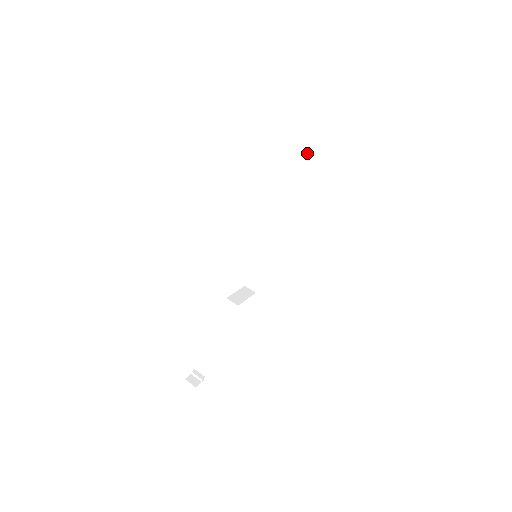
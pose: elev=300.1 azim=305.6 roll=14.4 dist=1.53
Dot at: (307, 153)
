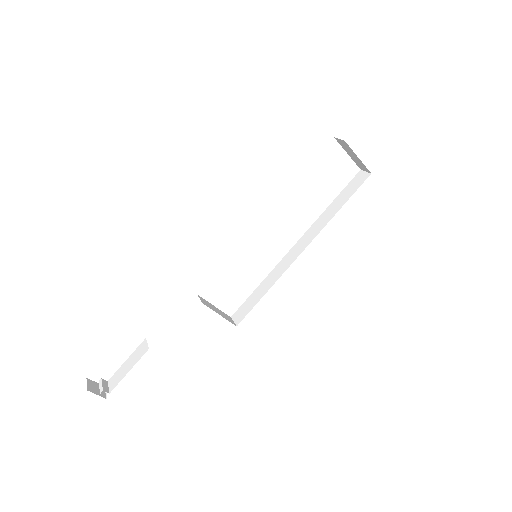
Dot at: (364, 171)
